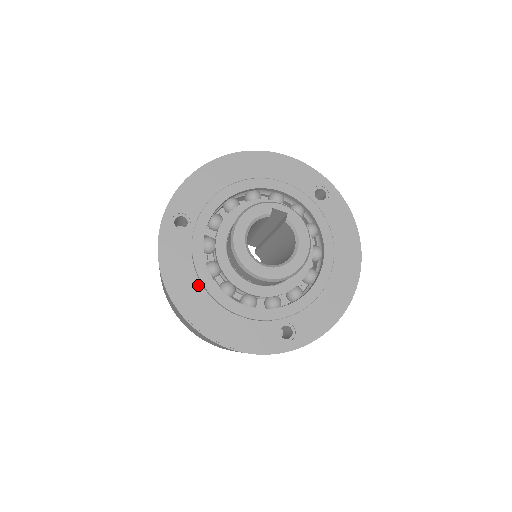
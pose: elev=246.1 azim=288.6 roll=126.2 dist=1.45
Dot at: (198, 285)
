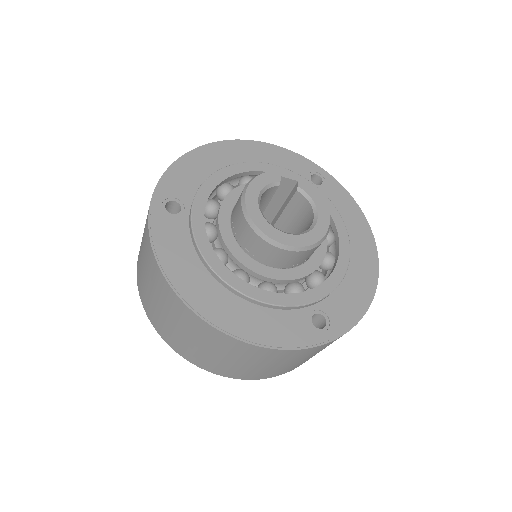
Dot at: (205, 274)
